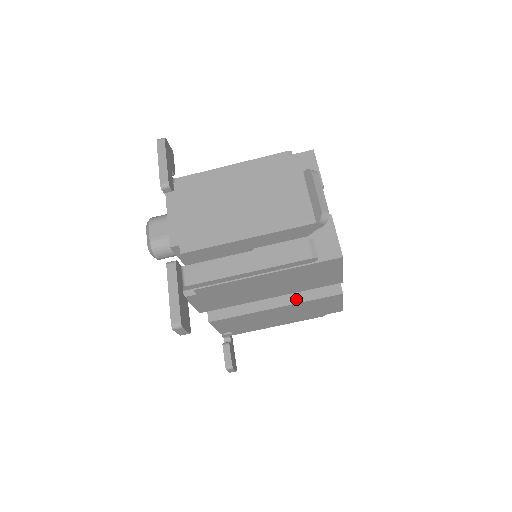
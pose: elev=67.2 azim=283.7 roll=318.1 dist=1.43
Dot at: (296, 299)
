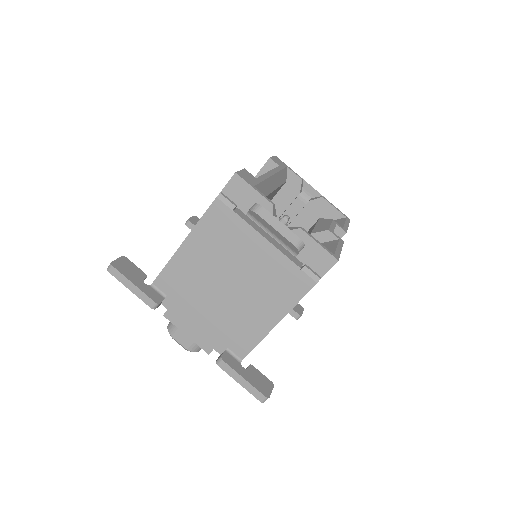
Dot at: occluded
